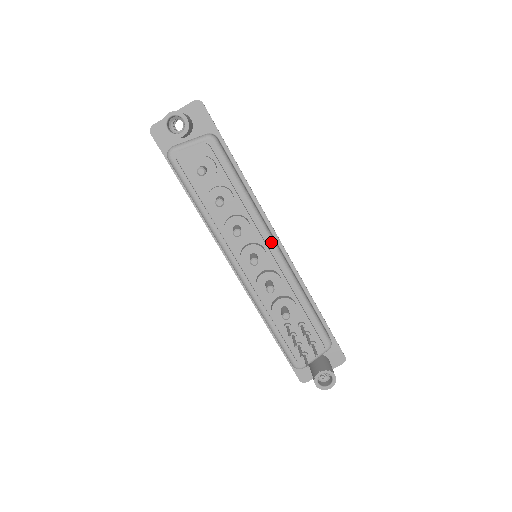
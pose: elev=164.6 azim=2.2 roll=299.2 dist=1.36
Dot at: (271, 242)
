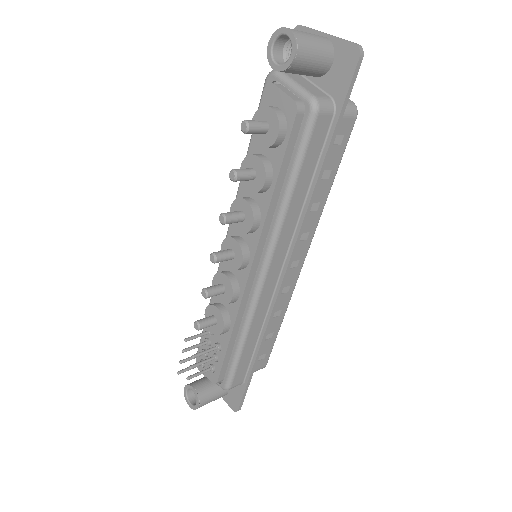
Dot at: (263, 265)
